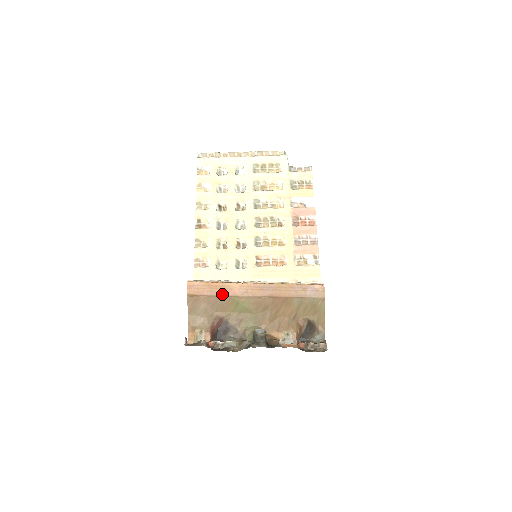
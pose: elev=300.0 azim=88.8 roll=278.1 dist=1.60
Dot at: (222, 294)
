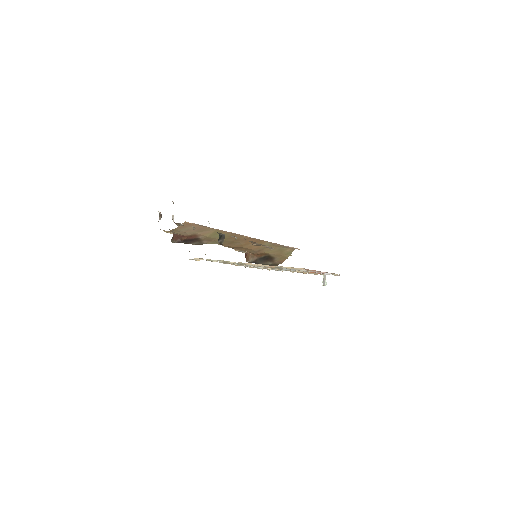
Dot at: (211, 228)
